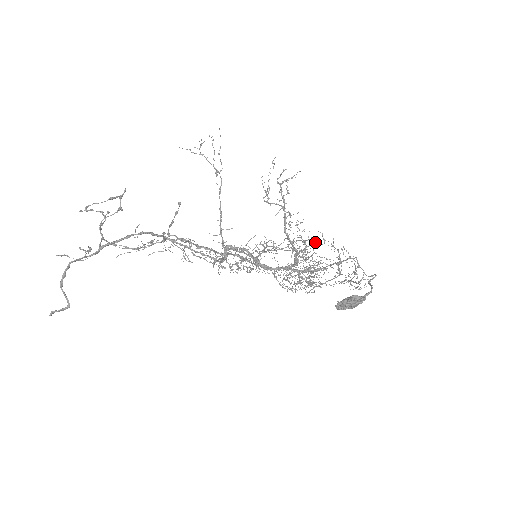
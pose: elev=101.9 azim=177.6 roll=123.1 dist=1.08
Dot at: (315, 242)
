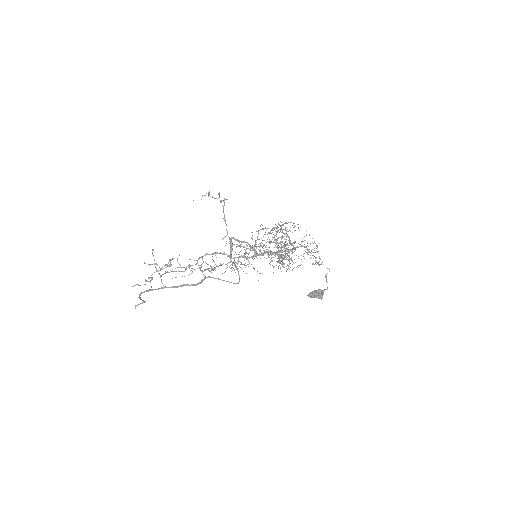
Dot at: occluded
